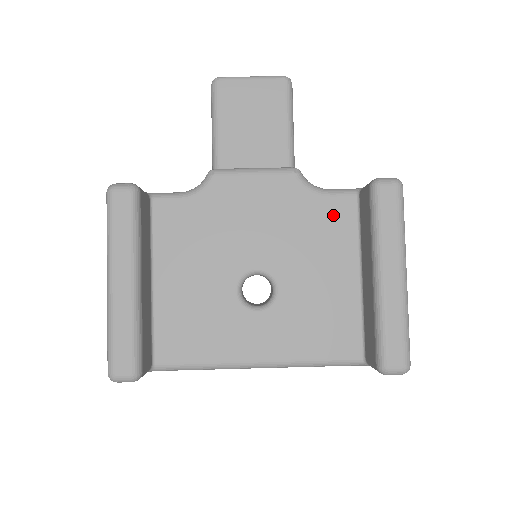
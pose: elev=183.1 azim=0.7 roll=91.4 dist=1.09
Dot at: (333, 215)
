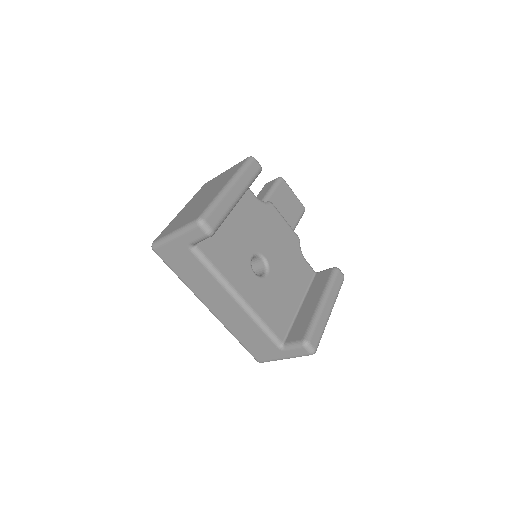
Dot at: (303, 270)
